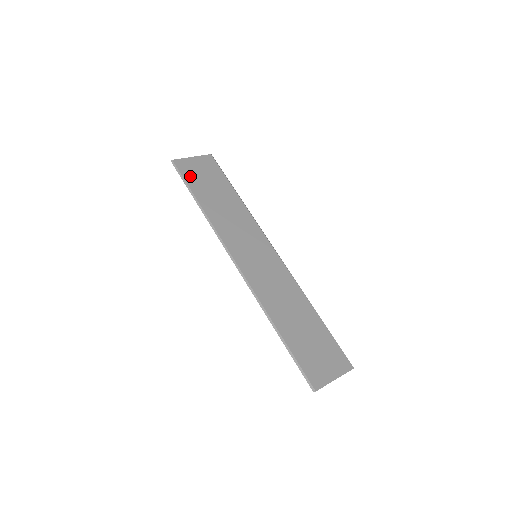
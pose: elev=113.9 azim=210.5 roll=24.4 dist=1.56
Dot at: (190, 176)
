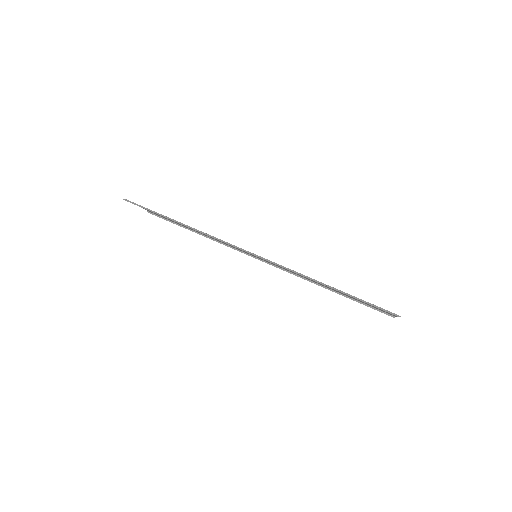
Dot at: occluded
